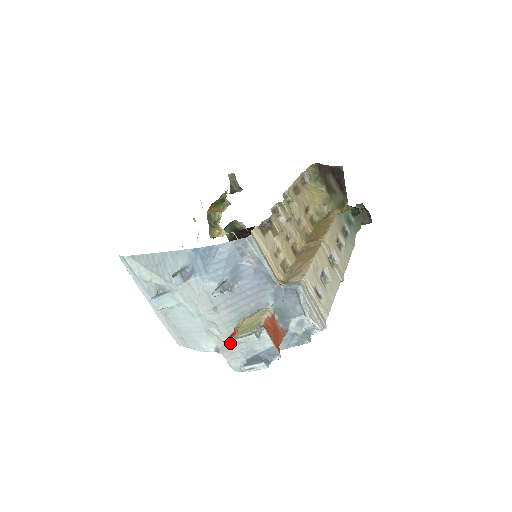
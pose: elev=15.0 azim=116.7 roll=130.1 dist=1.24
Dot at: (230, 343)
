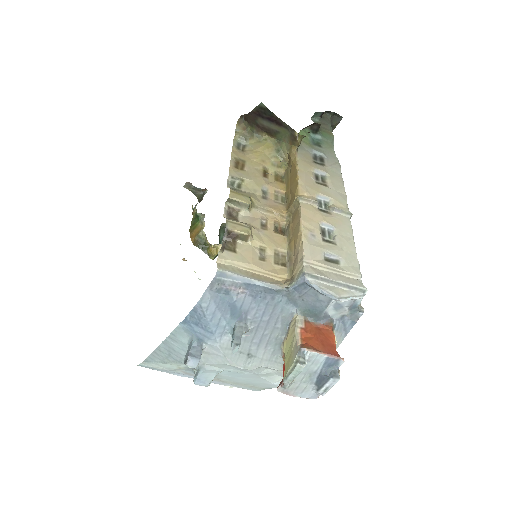
Dot at: (286, 384)
